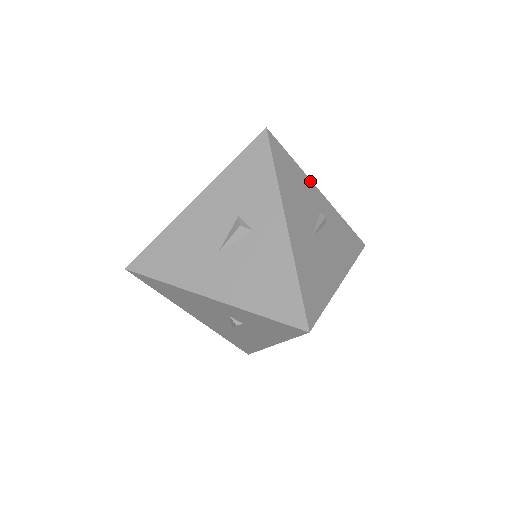
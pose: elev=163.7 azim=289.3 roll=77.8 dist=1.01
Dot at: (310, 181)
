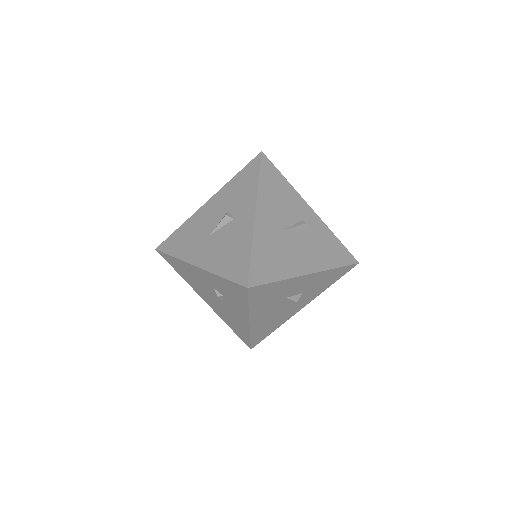
Dot at: (300, 197)
